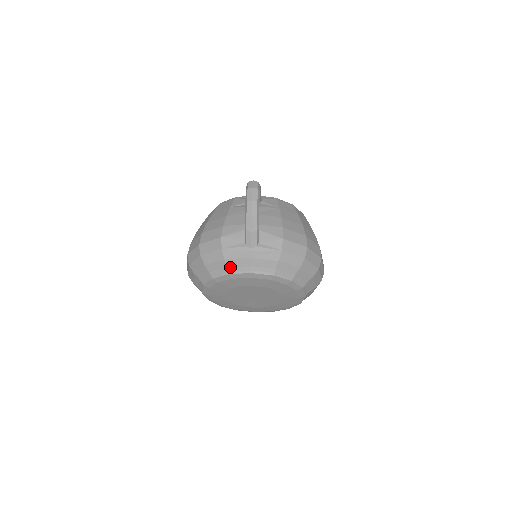
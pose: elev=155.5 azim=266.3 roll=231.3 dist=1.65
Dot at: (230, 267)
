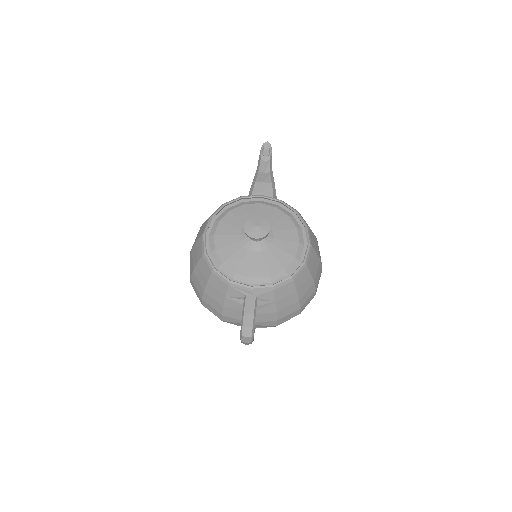
Dot at: occluded
